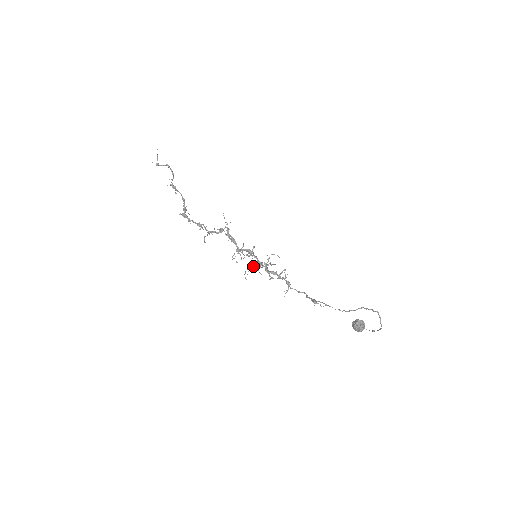
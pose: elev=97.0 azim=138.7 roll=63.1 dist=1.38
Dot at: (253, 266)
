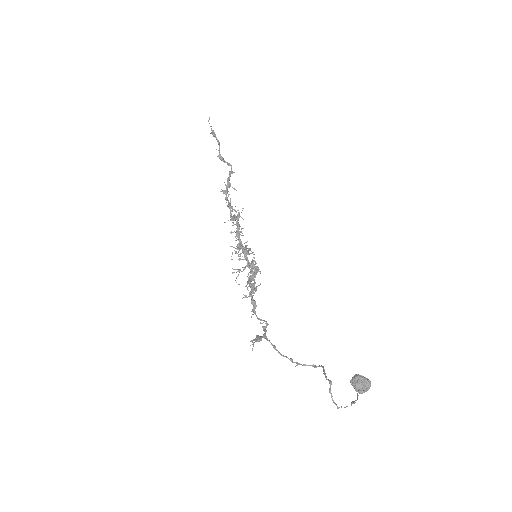
Dot at: (238, 270)
